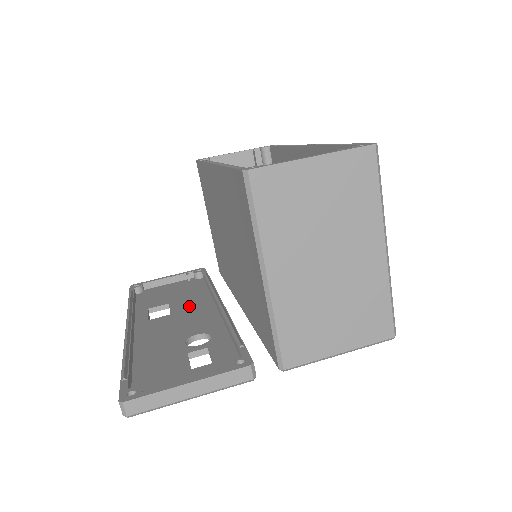
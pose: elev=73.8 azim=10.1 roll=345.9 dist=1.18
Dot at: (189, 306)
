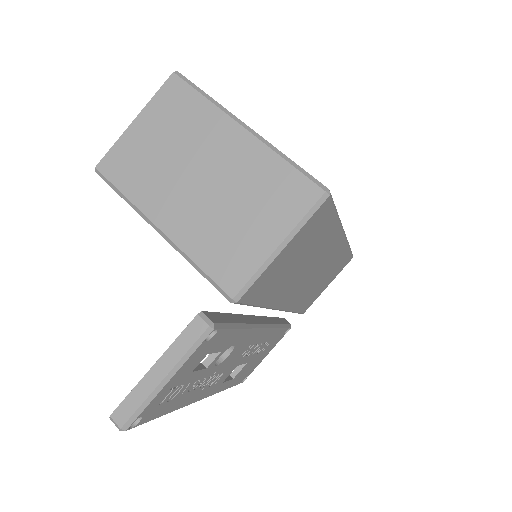
Dot at: occluded
